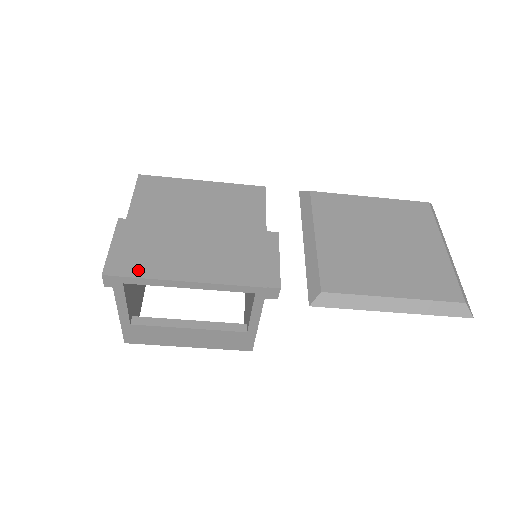
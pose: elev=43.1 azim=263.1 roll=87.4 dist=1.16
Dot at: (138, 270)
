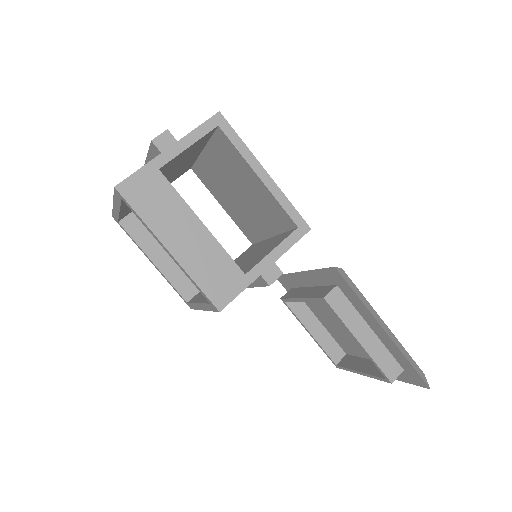
Dot at: occluded
